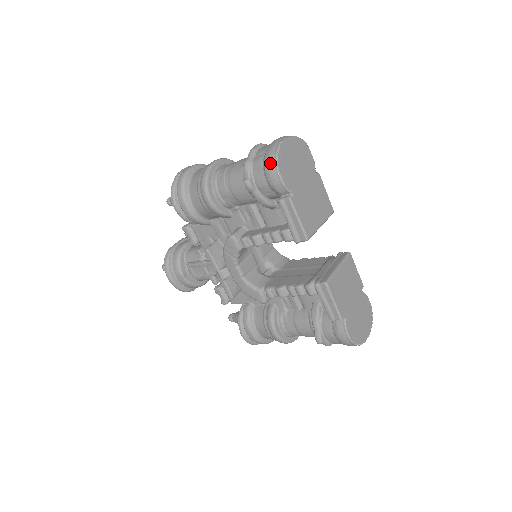
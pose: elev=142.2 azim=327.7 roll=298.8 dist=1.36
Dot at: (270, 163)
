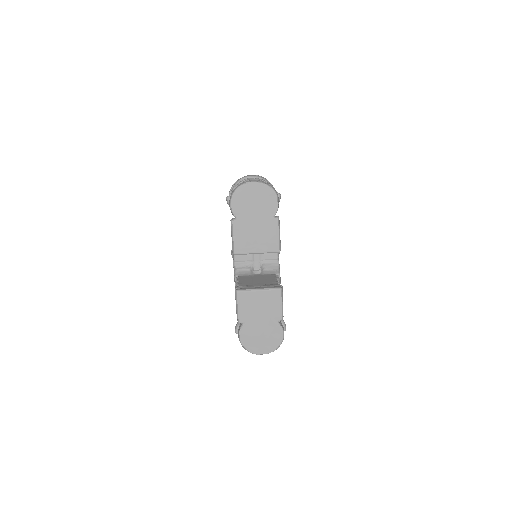
Dot at: (232, 192)
